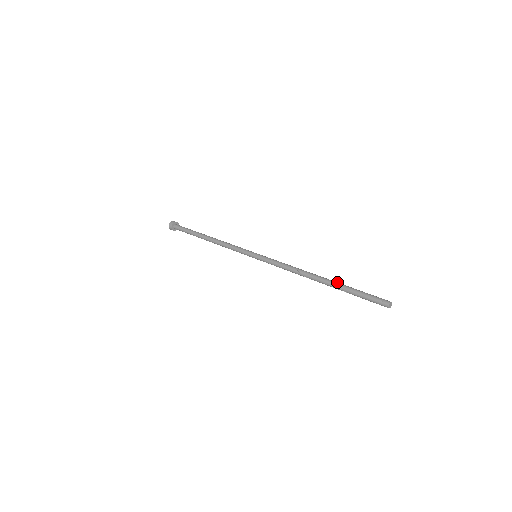
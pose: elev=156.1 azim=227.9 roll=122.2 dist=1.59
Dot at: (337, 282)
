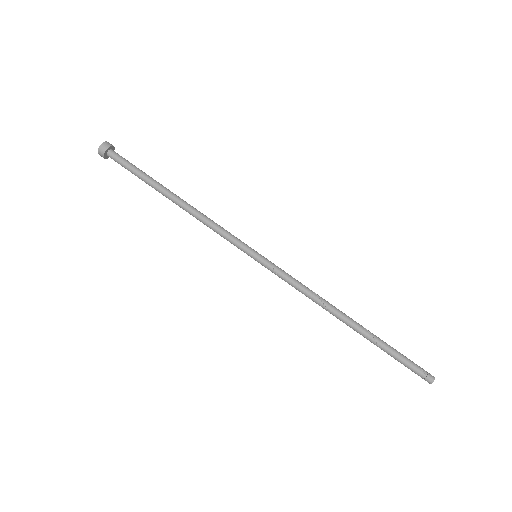
Dot at: occluded
